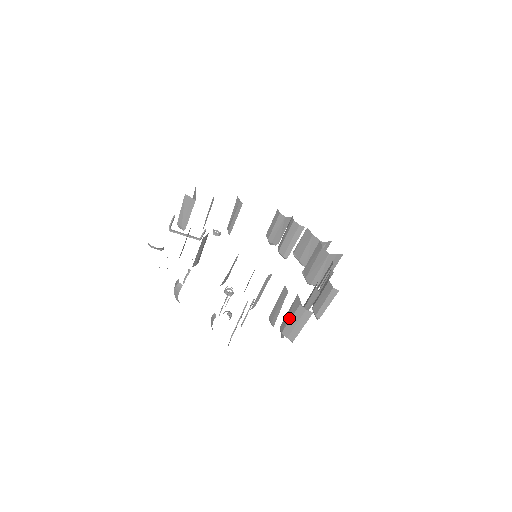
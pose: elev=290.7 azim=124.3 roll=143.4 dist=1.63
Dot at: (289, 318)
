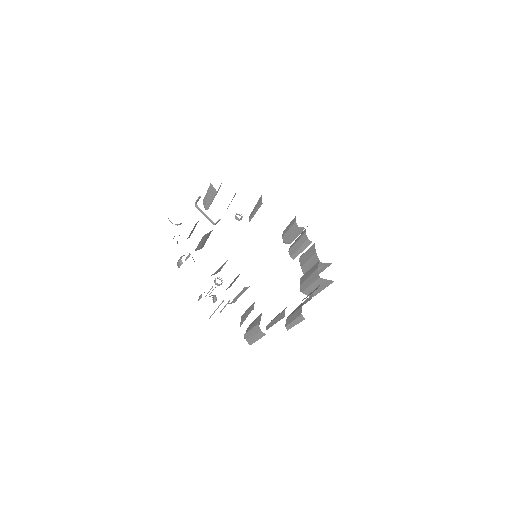
Dot at: (252, 327)
